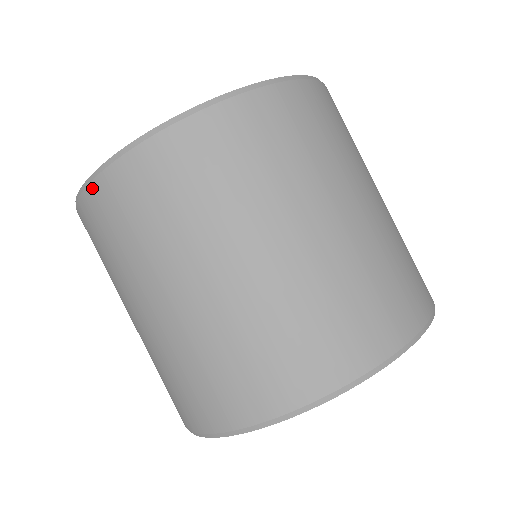
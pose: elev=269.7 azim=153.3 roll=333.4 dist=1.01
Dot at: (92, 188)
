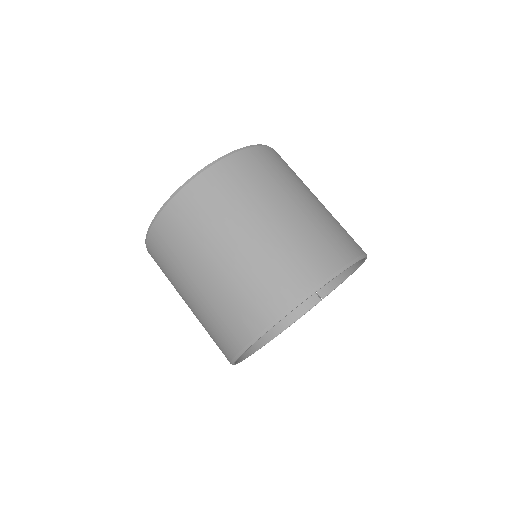
Dot at: (197, 179)
